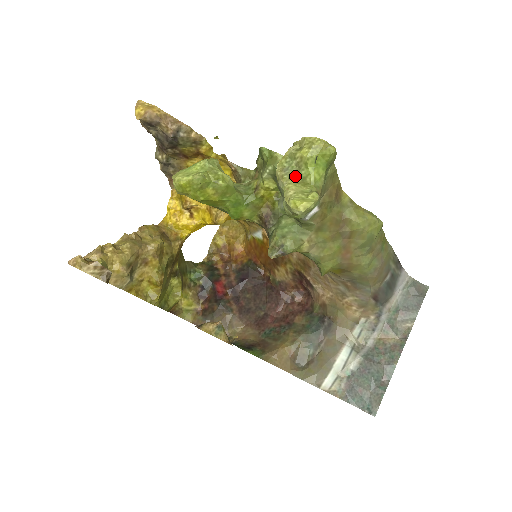
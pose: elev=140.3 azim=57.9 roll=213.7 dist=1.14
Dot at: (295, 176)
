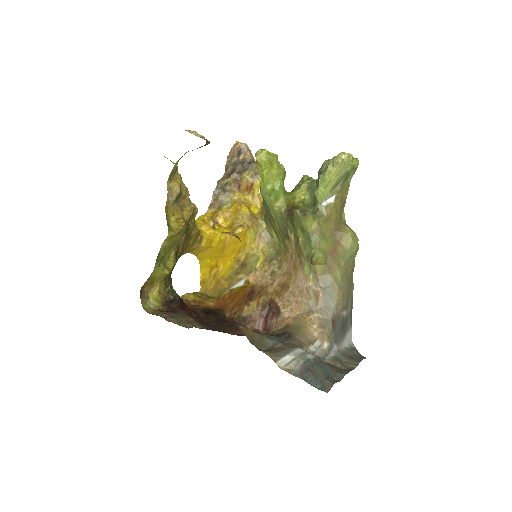
Dot at: occluded
